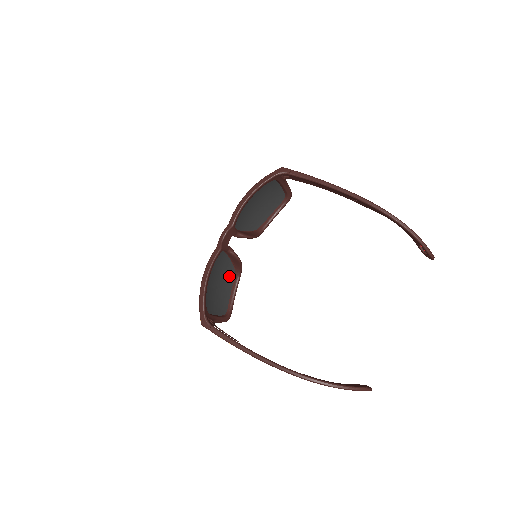
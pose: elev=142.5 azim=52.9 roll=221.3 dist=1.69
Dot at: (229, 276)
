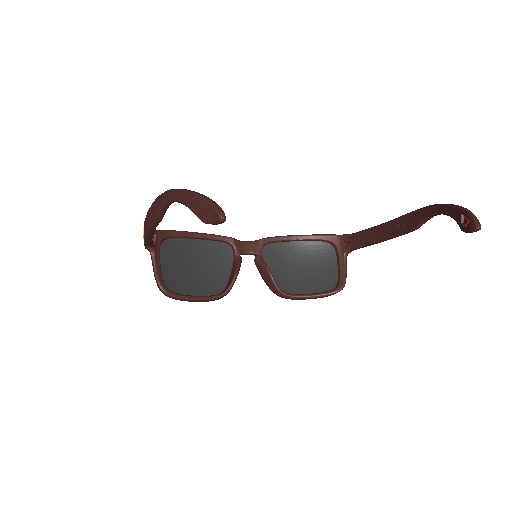
Dot at: (212, 286)
